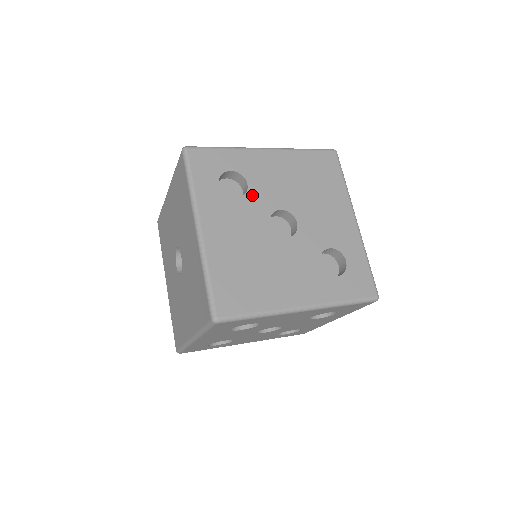
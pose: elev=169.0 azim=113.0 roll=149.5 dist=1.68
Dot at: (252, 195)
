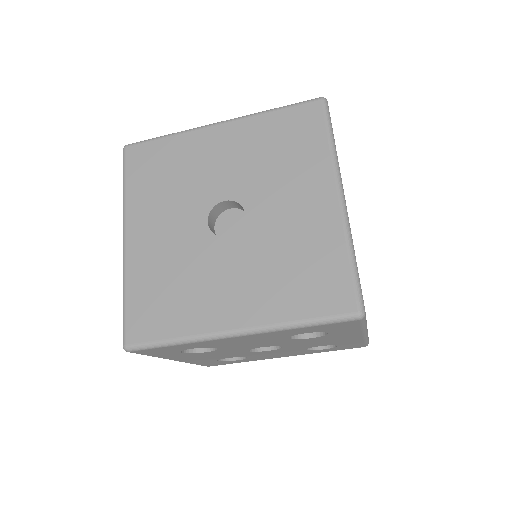
Dot at: occluded
